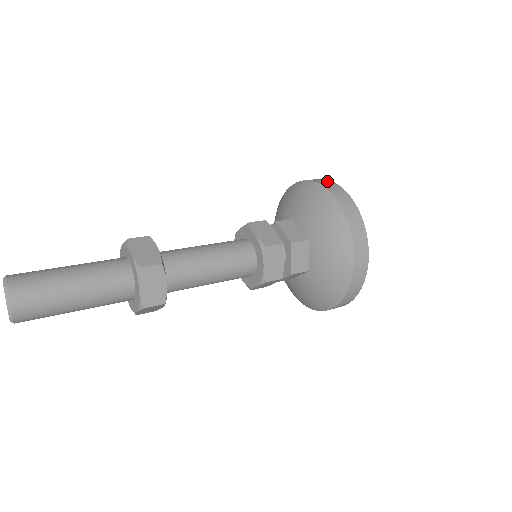
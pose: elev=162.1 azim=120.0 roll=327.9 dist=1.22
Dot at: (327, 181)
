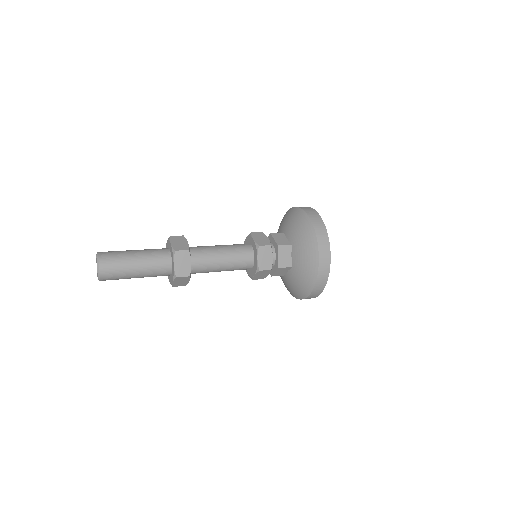
Dot at: (325, 239)
